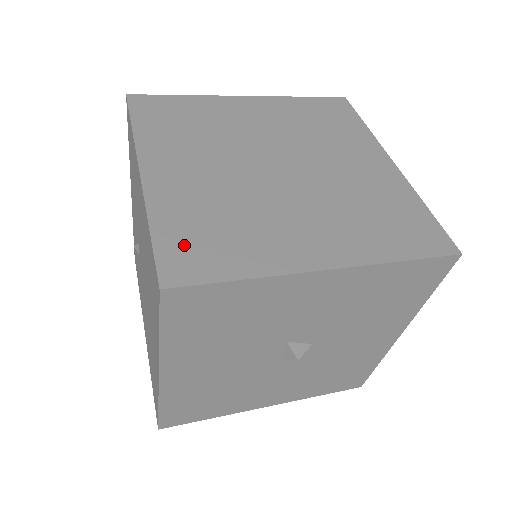
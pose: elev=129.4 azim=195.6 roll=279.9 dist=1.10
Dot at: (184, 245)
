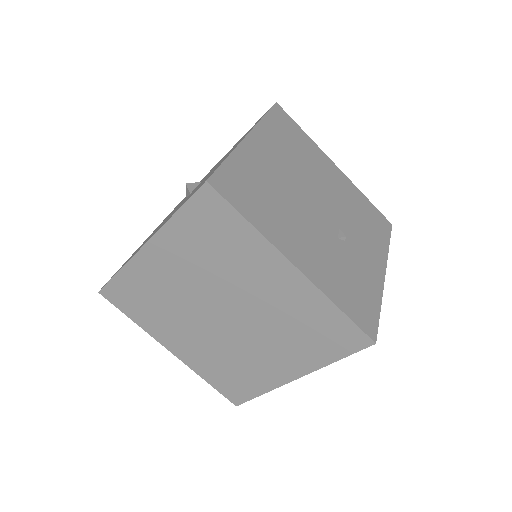
Dot at: (226, 386)
